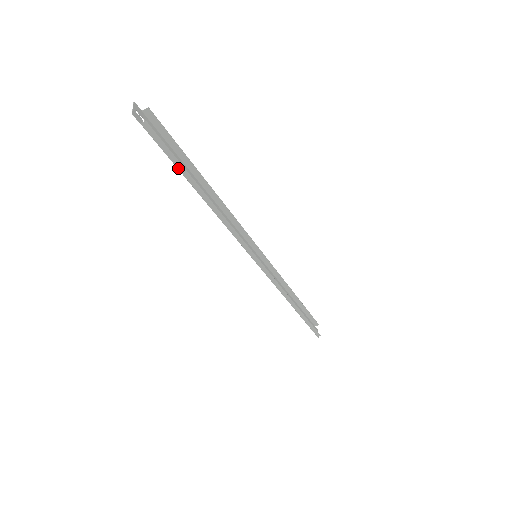
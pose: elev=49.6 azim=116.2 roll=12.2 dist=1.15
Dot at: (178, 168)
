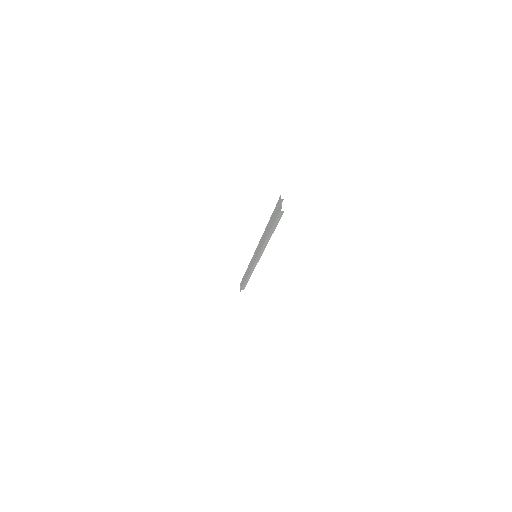
Dot at: (273, 226)
